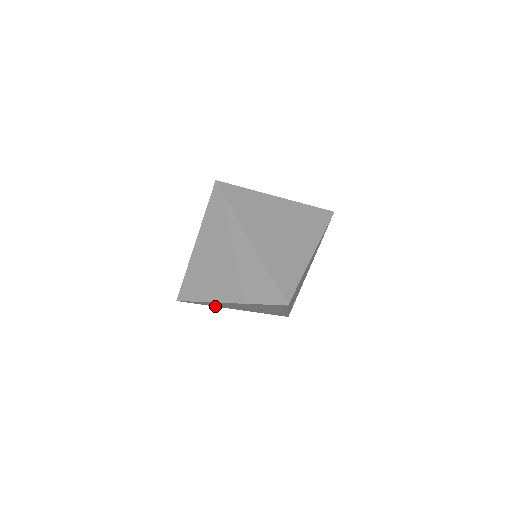
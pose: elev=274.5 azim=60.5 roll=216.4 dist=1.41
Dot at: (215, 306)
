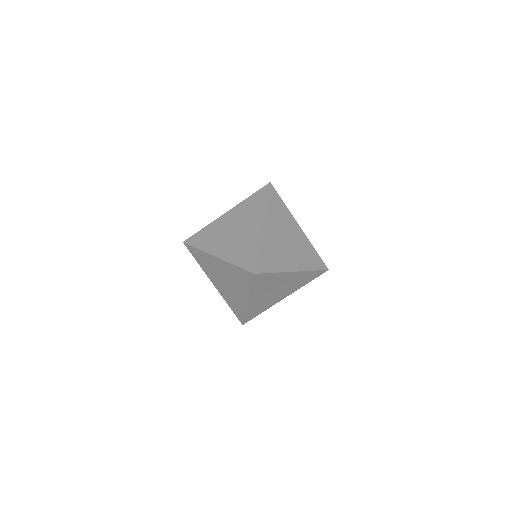
Dot at: occluded
